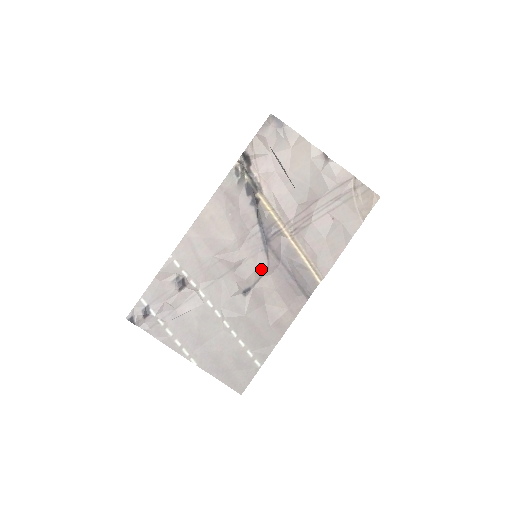
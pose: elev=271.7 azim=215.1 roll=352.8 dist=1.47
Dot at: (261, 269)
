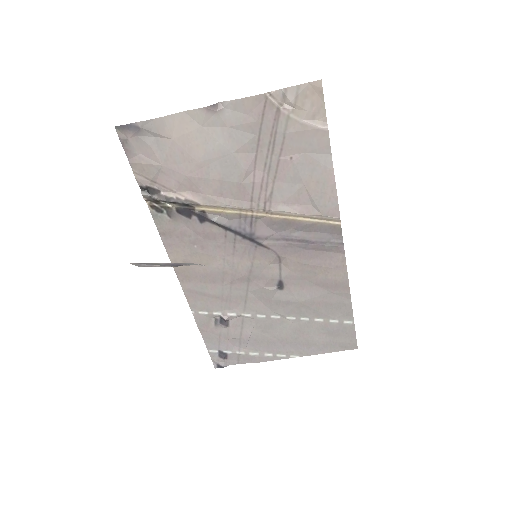
Dot at: (272, 261)
